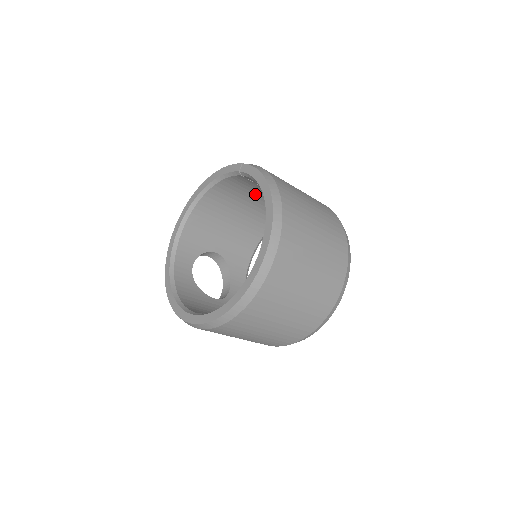
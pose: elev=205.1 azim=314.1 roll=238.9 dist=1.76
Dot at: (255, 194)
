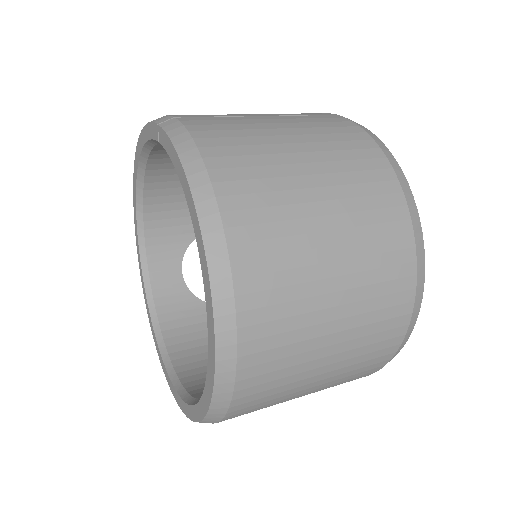
Dot at: occluded
